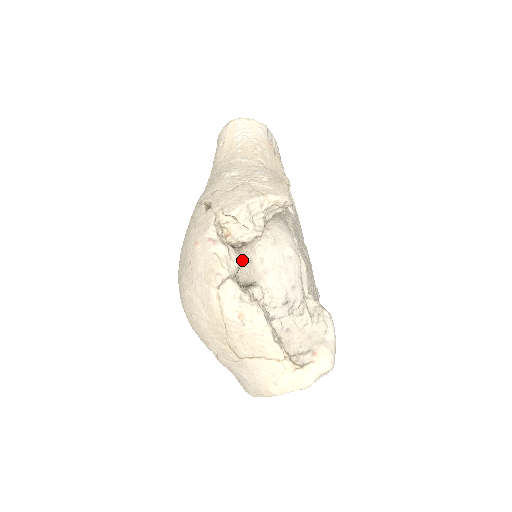
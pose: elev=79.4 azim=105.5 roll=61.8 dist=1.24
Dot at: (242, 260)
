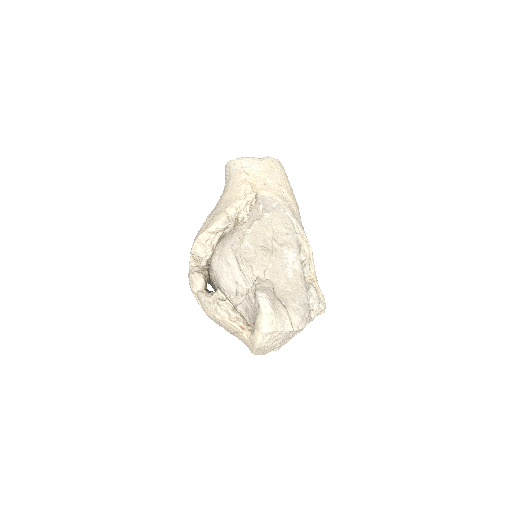
Dot at: (212, 275)
